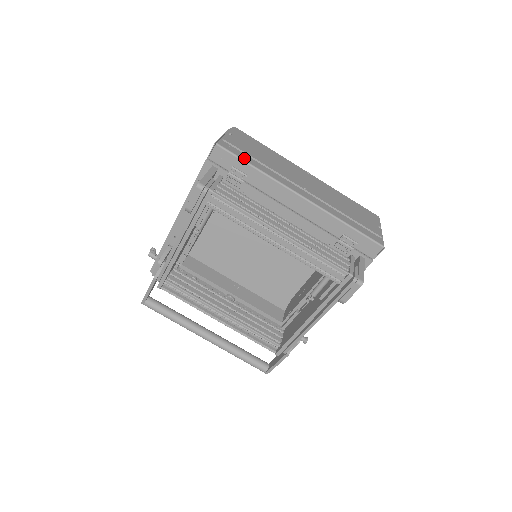
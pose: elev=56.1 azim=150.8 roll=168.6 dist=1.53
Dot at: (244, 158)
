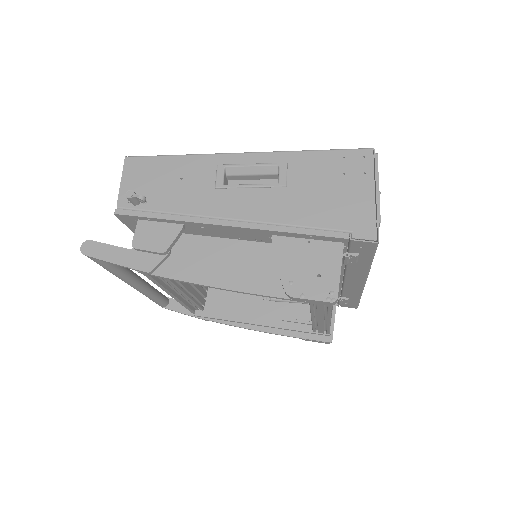
Dot at: occluded
